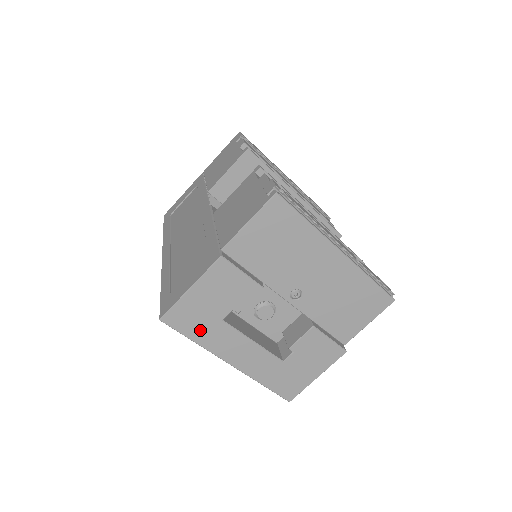
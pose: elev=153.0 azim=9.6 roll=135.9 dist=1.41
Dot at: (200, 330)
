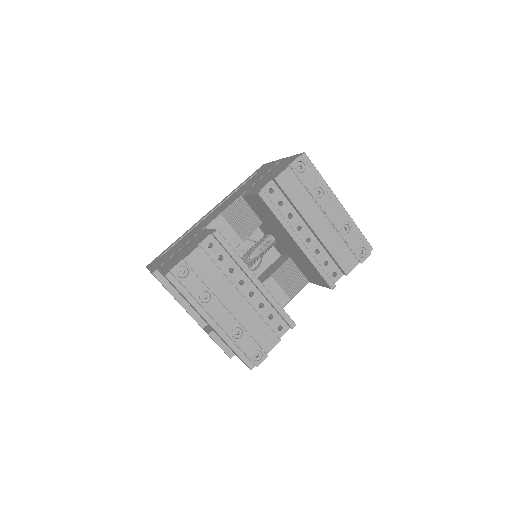
Dot at: occluded
